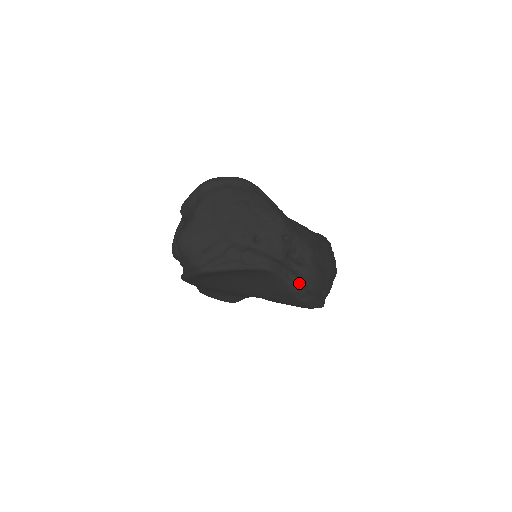
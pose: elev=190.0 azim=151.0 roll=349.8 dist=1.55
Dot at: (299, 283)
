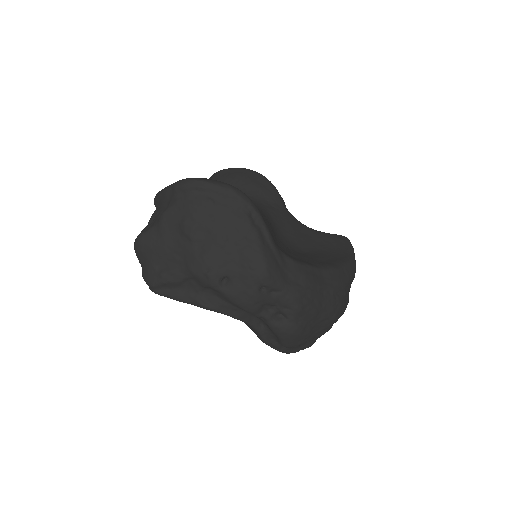
Dot at: (273, 335)
